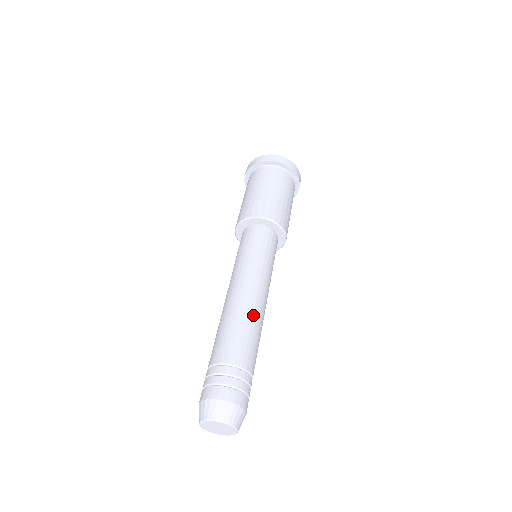
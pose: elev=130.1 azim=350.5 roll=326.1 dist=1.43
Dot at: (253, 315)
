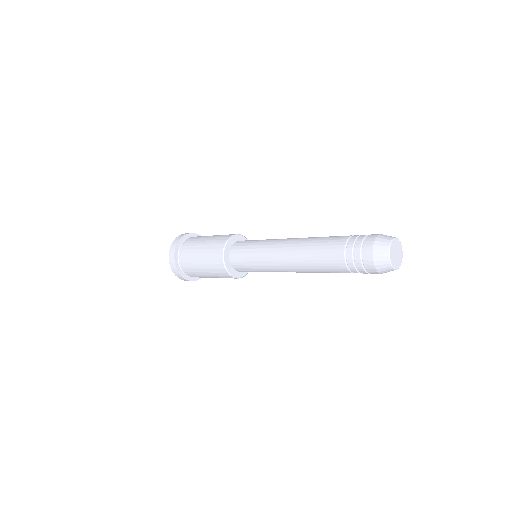
Dot at: occluded
